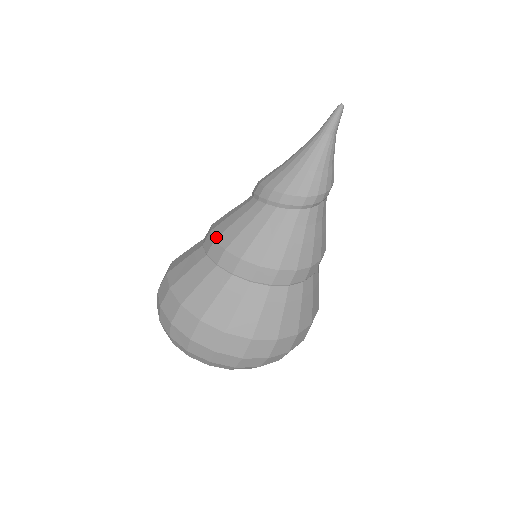
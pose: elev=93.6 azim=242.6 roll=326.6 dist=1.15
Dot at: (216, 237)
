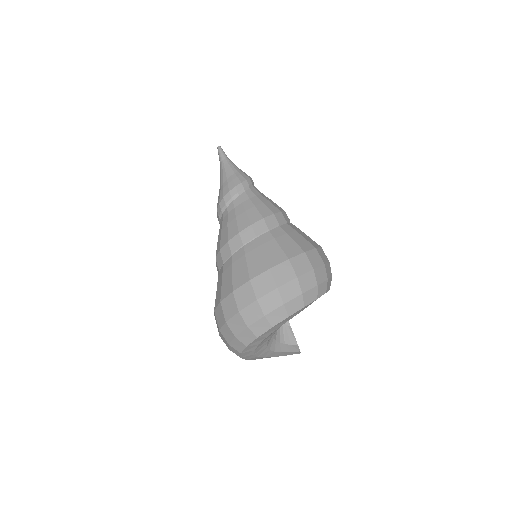
Dot at: (219, 249)
